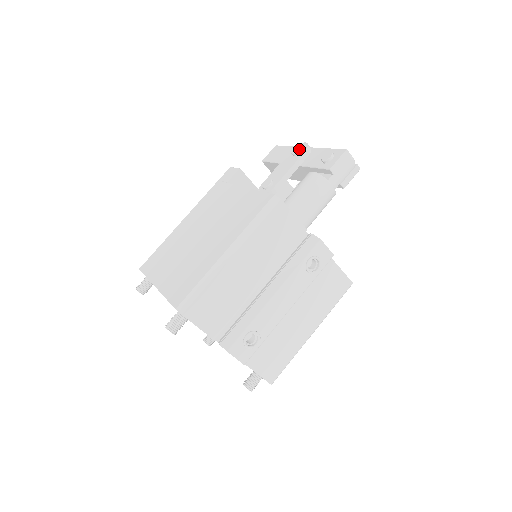
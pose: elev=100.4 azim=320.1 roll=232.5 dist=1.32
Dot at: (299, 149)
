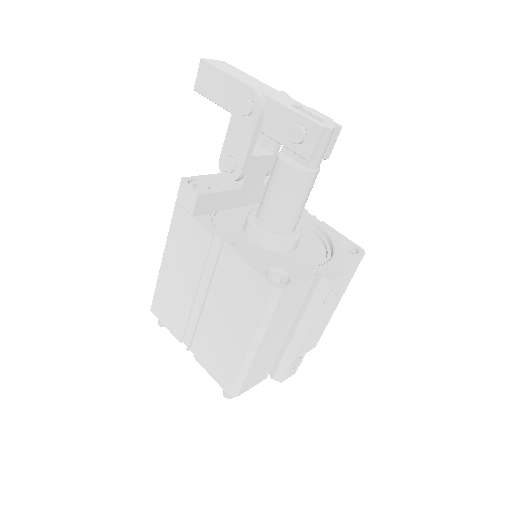
Dot at: (250, 109)
